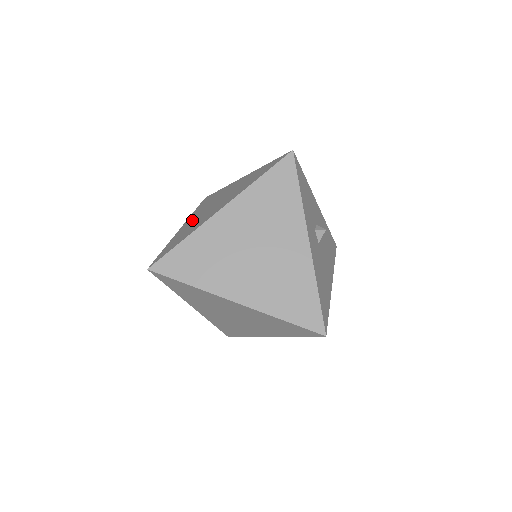
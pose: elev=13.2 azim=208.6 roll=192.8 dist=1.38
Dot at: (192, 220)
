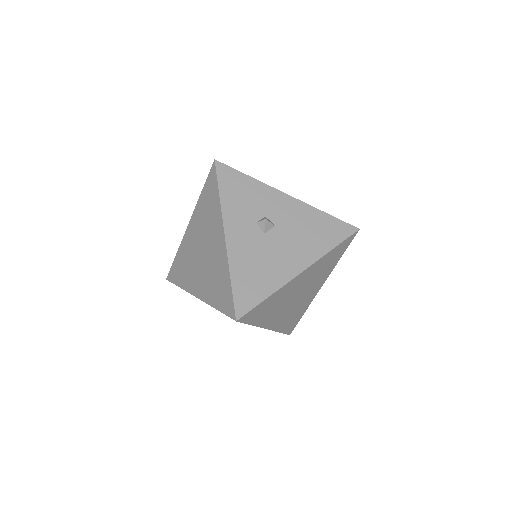
Dot at: occluded
